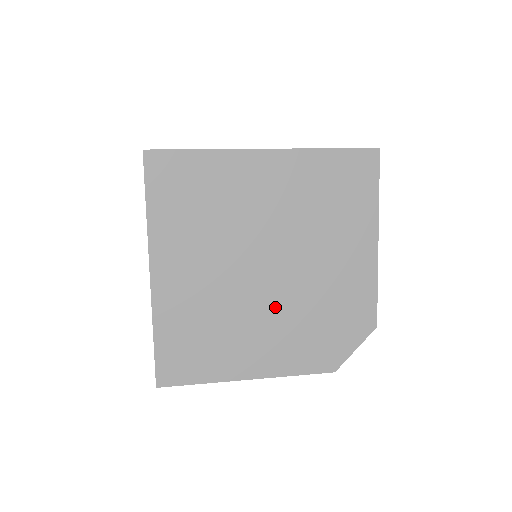
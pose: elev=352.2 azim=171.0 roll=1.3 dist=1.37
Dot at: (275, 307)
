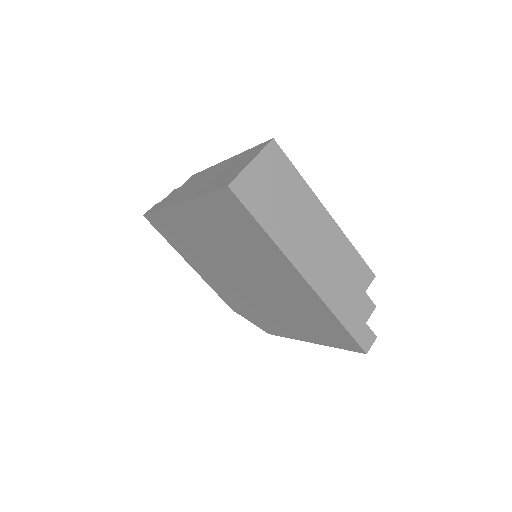
Dot at: (229, 280)
